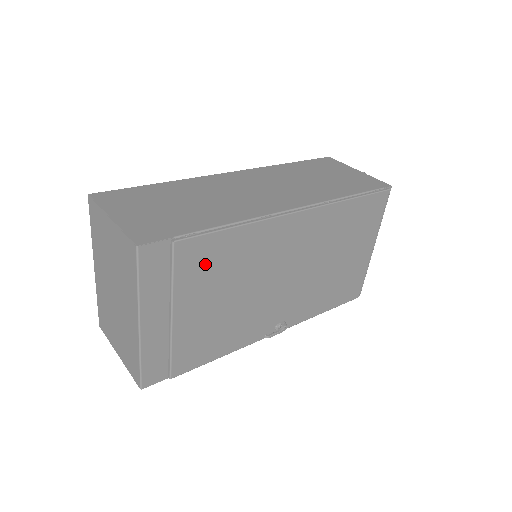
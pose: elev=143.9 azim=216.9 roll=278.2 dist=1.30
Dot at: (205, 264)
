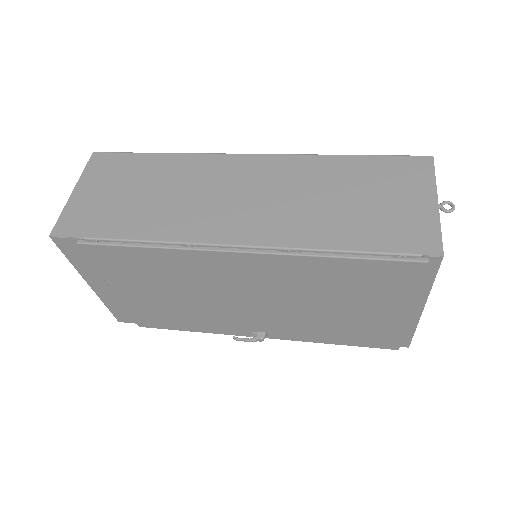
Dot at: (125, 266)
